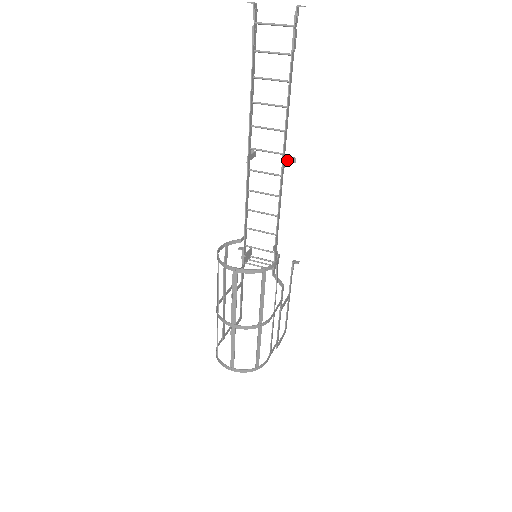
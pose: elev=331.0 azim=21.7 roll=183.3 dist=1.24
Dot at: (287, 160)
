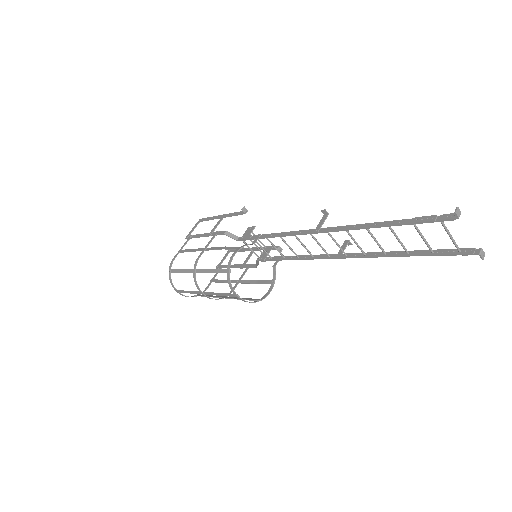
Dot at: occluded
